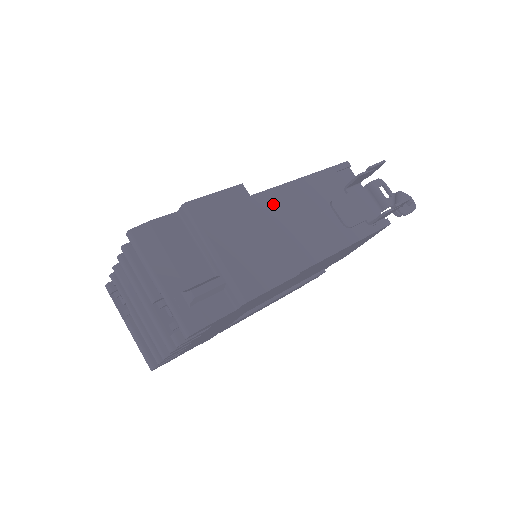
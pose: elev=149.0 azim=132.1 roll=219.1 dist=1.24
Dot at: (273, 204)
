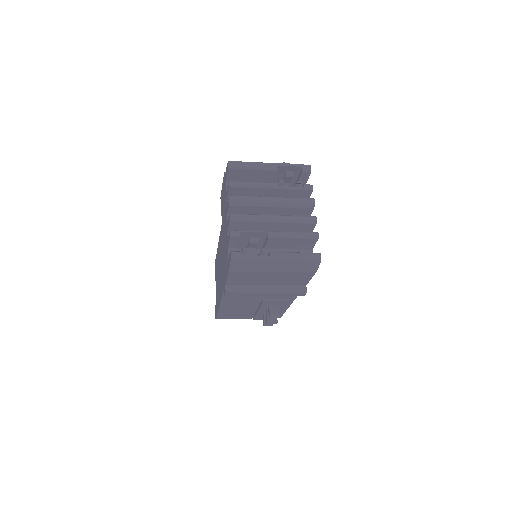
Dot at: occluded
